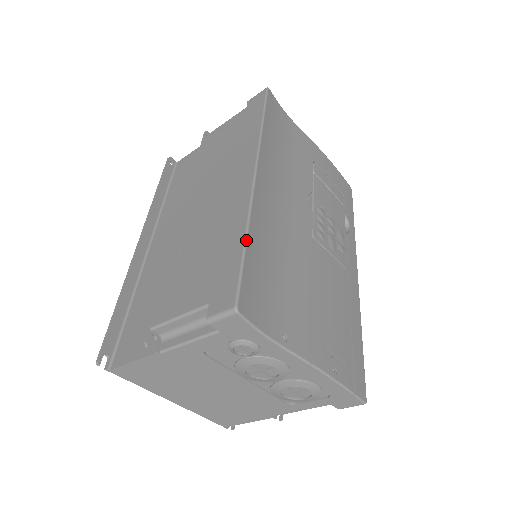
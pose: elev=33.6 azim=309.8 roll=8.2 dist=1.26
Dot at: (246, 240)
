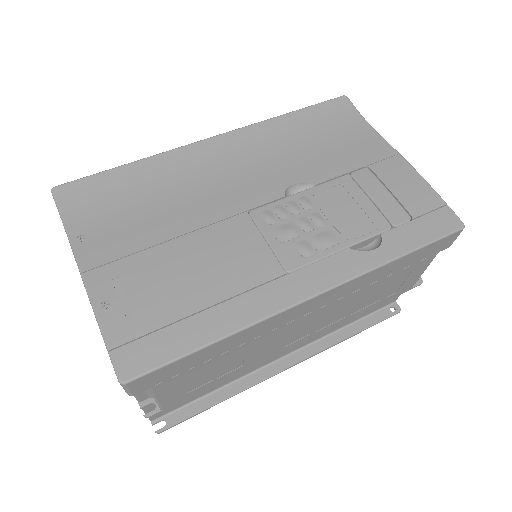
Dot at: (126, 164)
